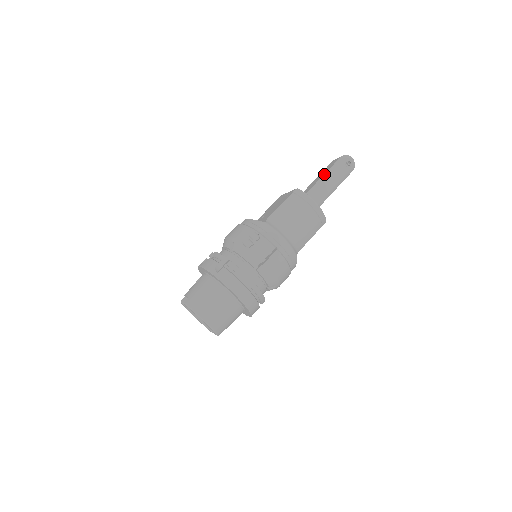
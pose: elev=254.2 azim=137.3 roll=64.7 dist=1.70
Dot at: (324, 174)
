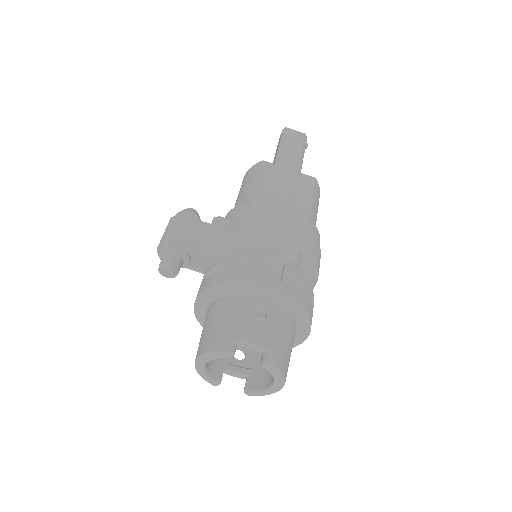
Dot at: (302, 154)
